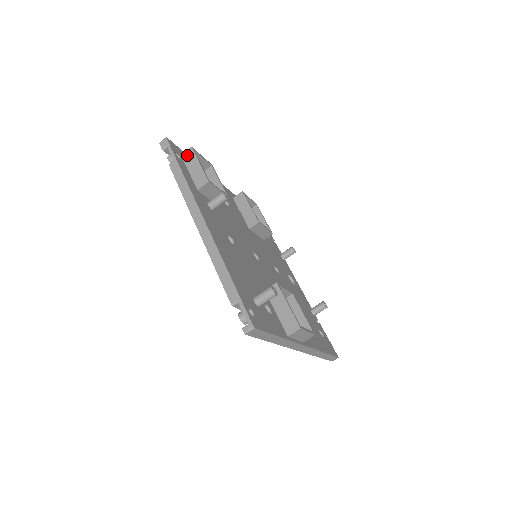
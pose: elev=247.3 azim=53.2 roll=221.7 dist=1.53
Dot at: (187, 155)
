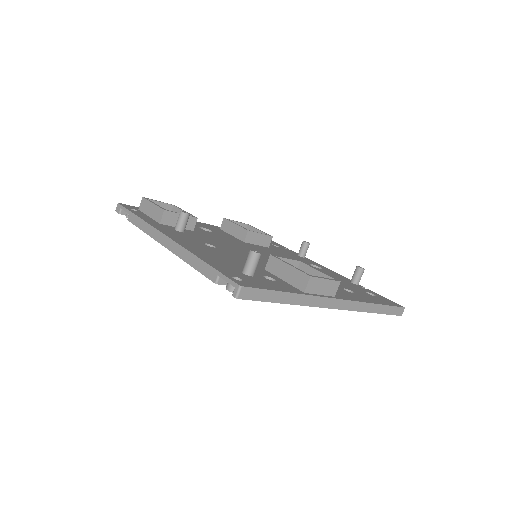
Dot at: (142, 206)
